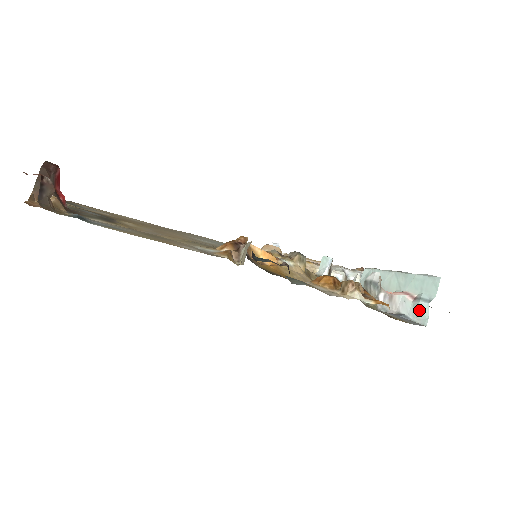
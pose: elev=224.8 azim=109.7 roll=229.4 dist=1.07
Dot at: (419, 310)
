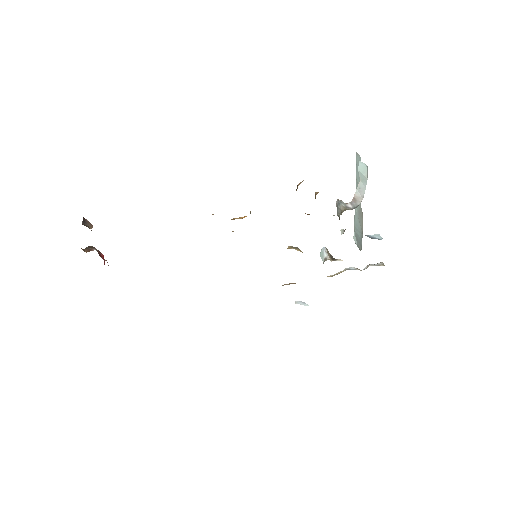
Dot at: (362, 173)
